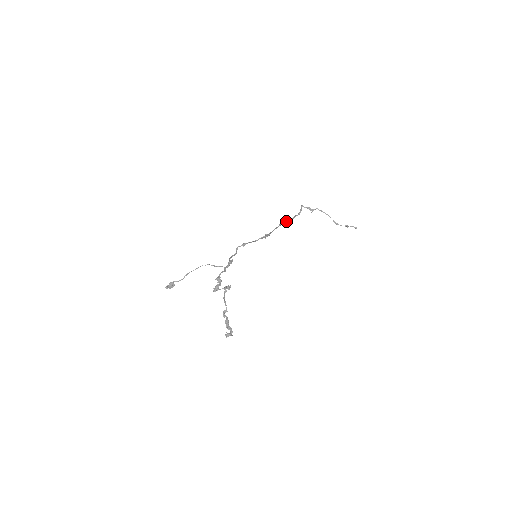
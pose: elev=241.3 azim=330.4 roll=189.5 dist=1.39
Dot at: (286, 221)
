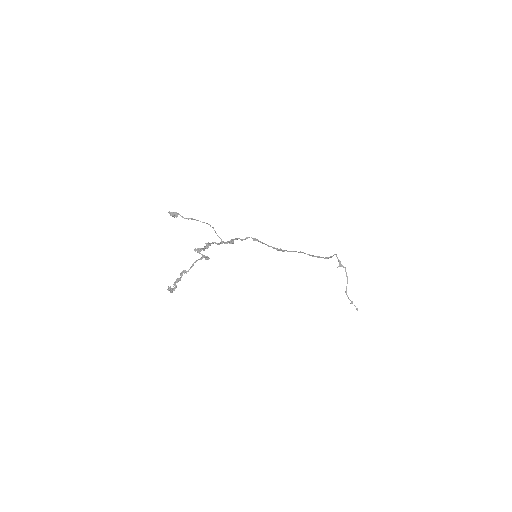
Dot at: (309, 254)
